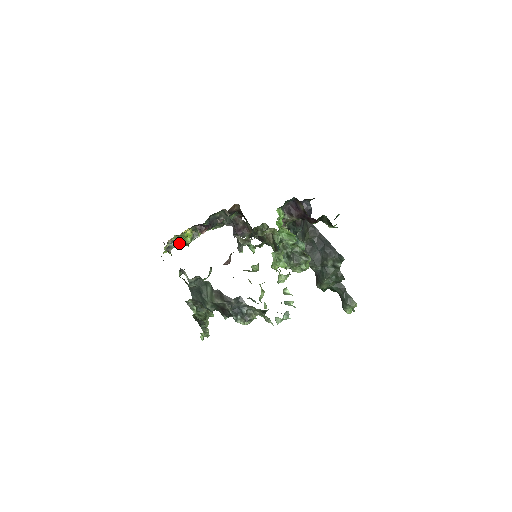
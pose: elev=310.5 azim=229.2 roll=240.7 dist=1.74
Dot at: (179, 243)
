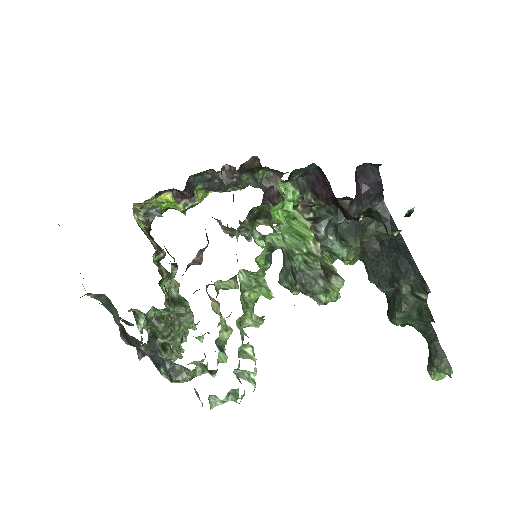
Dot at: (171, 208)
